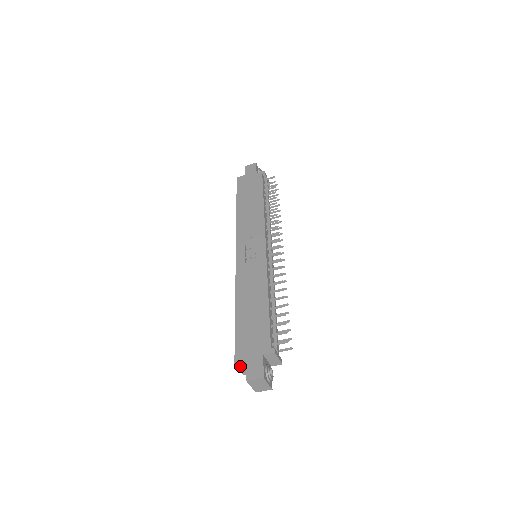
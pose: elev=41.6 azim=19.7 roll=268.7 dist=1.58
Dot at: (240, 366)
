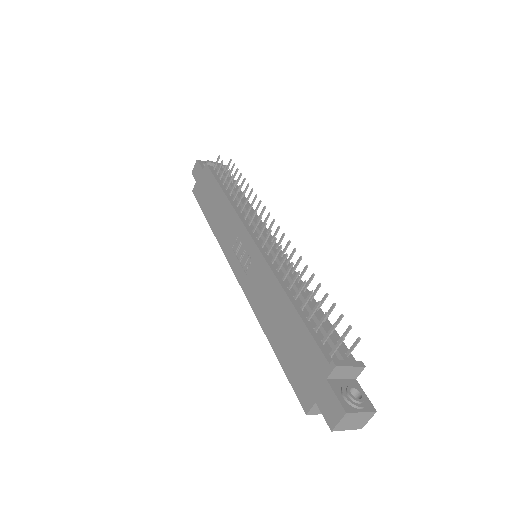
Dot at: (316, 411)
